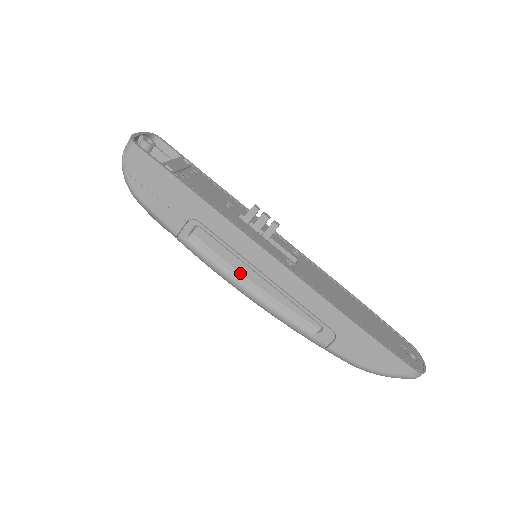
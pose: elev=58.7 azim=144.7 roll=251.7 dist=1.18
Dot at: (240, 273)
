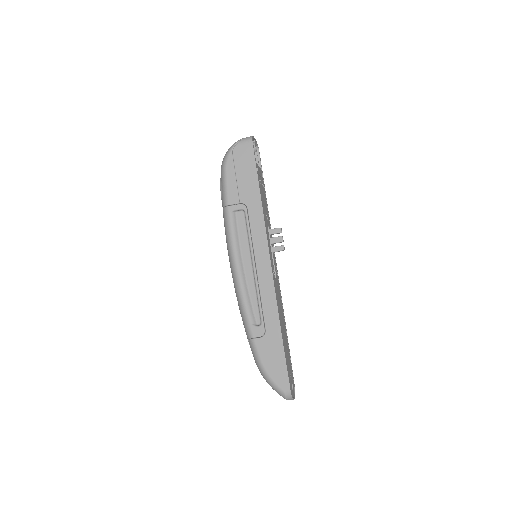
Dot at: (242, 256)
